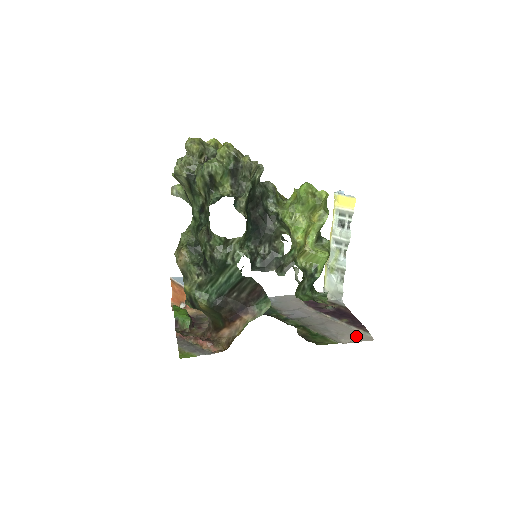
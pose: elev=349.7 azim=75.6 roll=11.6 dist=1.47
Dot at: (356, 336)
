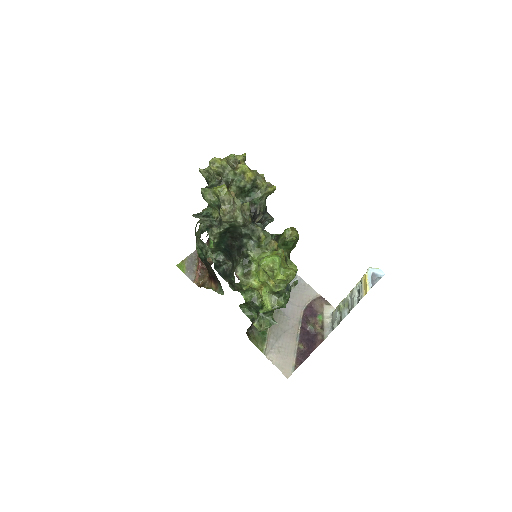
Dot at: (284, 362)
